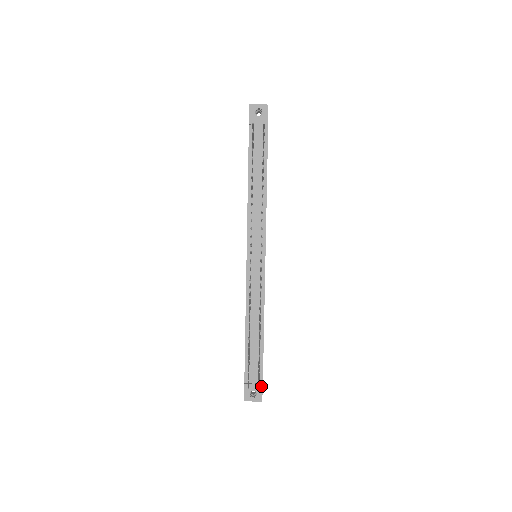
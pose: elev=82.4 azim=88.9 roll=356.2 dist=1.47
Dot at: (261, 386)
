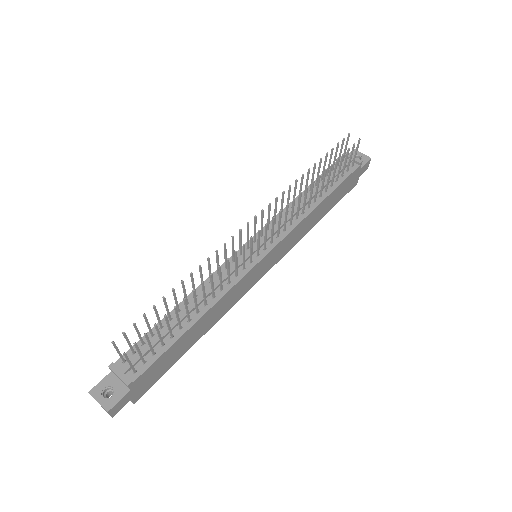
Dot at: (127, 382)
